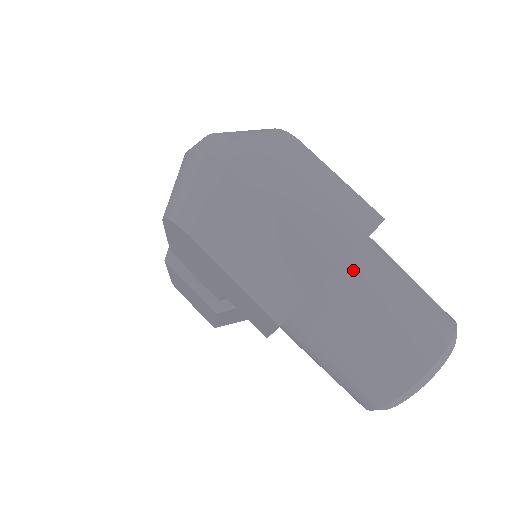
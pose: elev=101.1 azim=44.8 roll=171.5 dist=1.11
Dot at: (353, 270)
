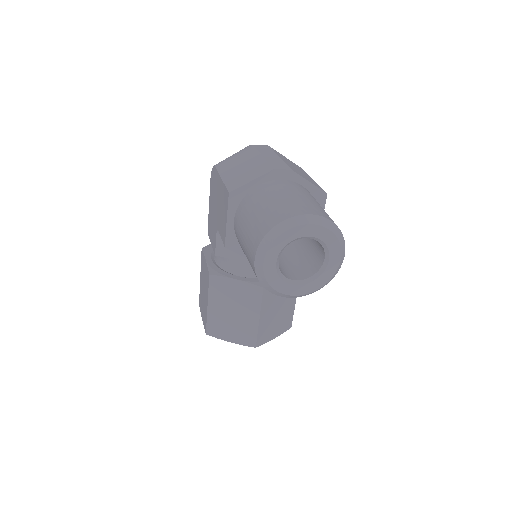
Dot at: (286, 182)
